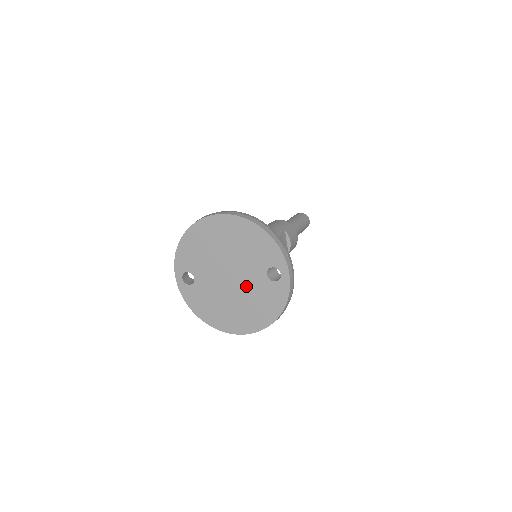
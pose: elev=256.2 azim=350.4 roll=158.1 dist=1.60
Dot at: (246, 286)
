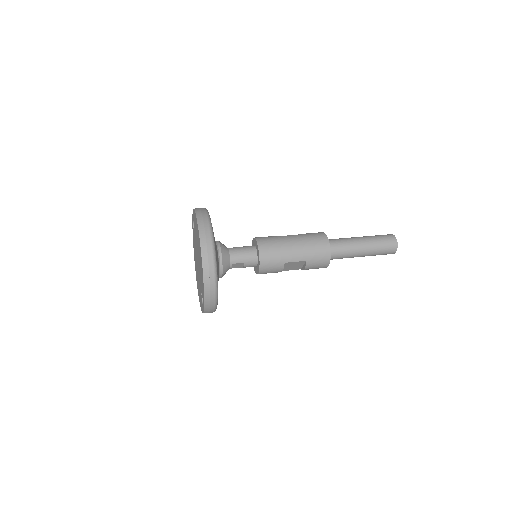
Dot at: occluded
